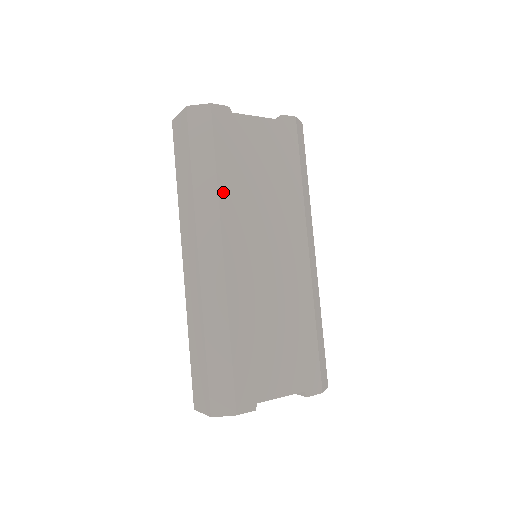
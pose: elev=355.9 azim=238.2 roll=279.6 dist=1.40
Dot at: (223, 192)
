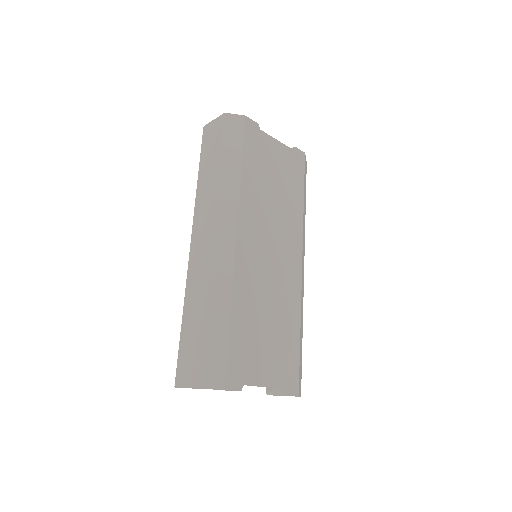
Dot at: (244, 187)
